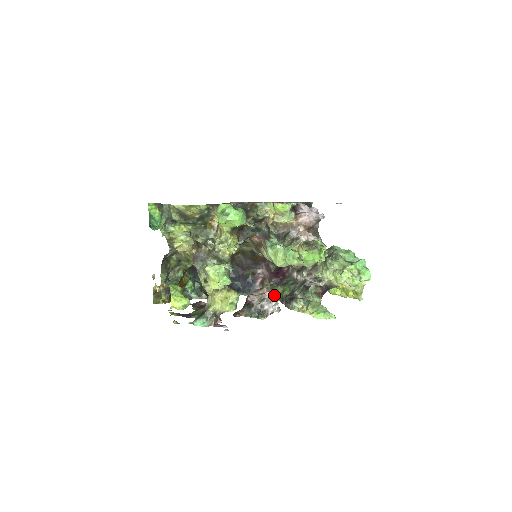
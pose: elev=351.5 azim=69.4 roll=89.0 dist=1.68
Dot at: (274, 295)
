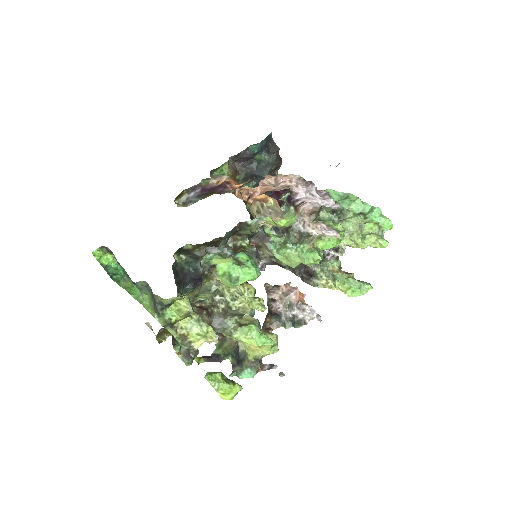
Dot at: (298, 292)
